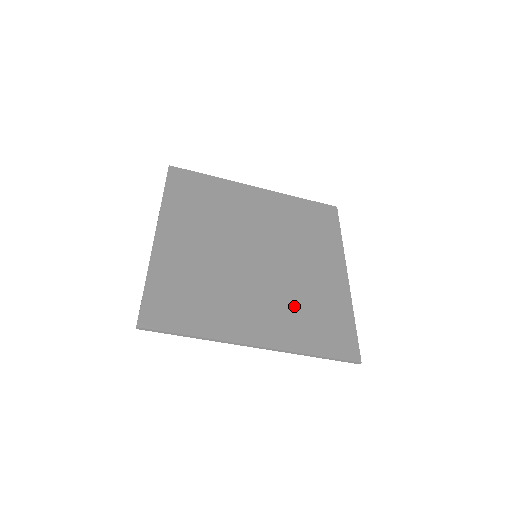
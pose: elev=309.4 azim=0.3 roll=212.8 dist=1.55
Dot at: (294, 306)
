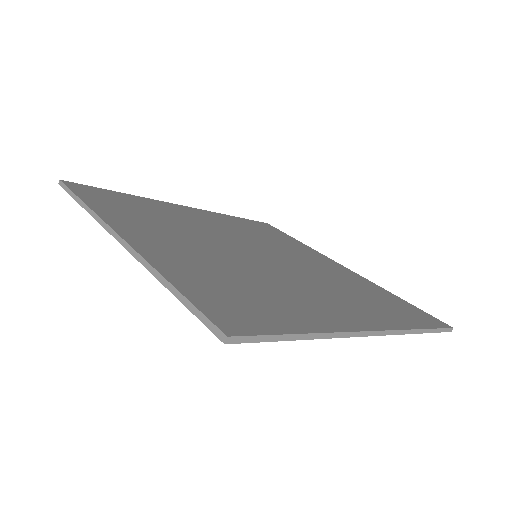
Dot at: (347, 291)
